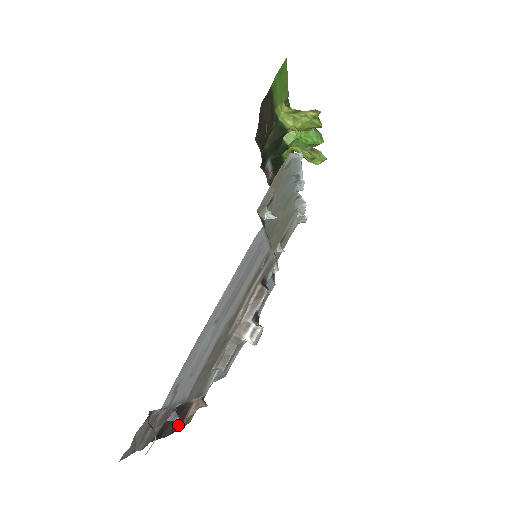
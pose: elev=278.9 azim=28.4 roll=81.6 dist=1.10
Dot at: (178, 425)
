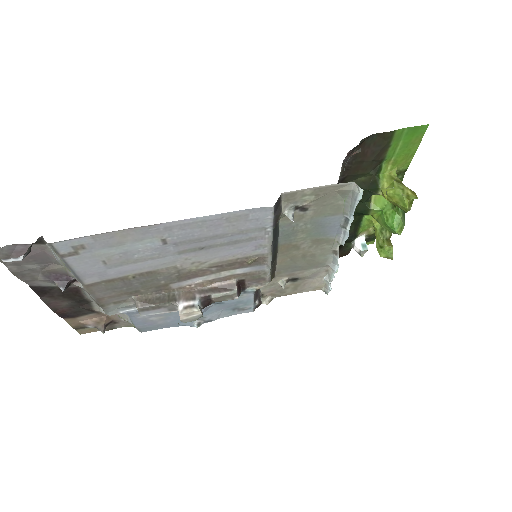
Dot at: (66, 313)
